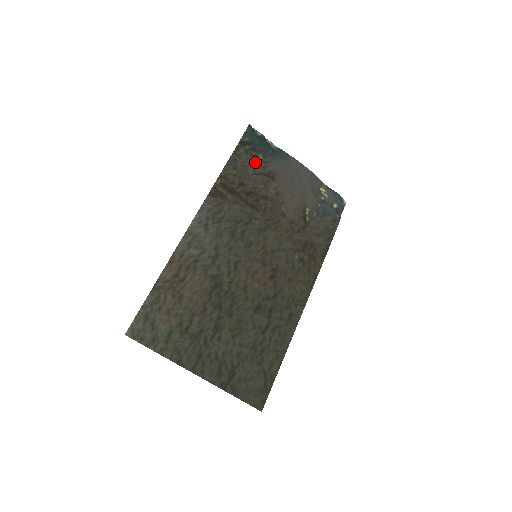
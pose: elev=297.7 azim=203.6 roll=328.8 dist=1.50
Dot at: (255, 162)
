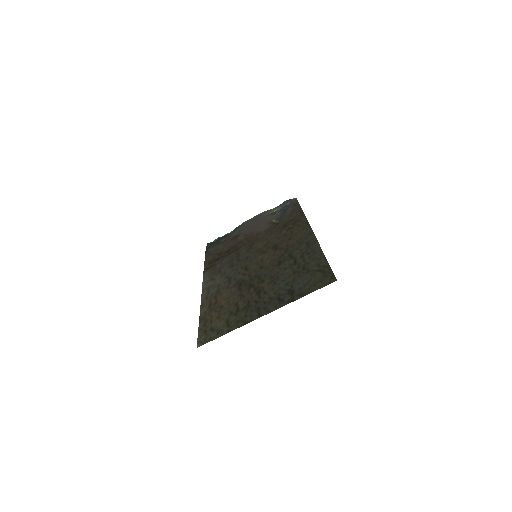
Dot at: (221, 244)
